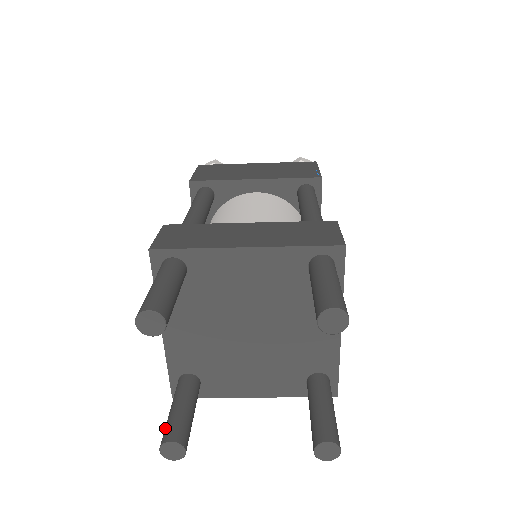
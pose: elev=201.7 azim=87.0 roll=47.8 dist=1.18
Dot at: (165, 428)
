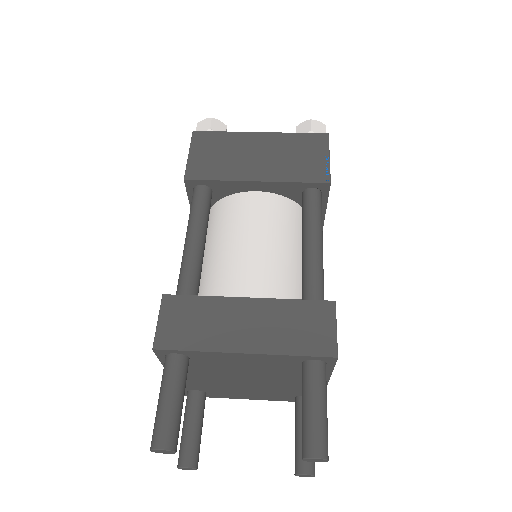
Dot at: (180, 449)
